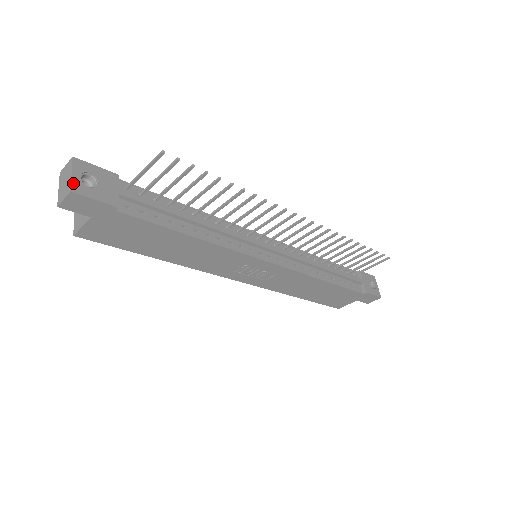
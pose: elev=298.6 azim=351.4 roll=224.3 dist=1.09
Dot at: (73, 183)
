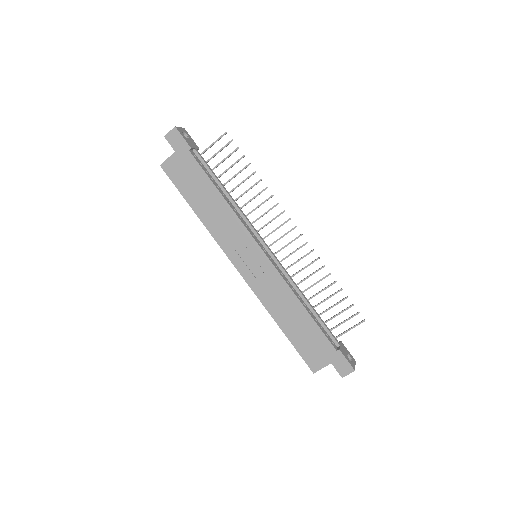
Dot at: (178, 128)
